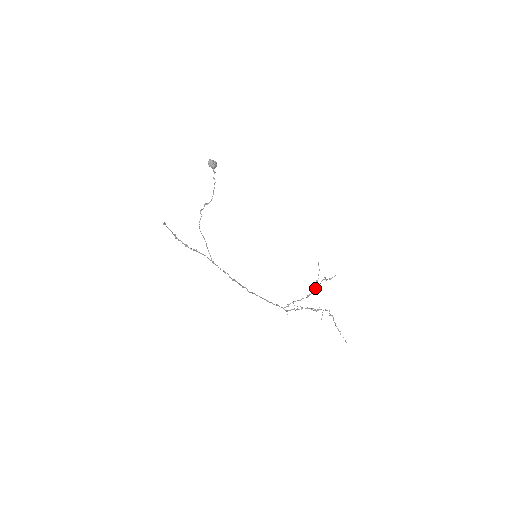
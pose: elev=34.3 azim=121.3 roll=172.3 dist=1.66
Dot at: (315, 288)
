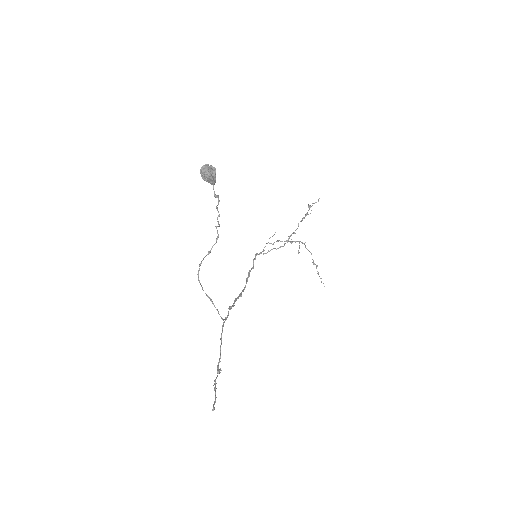
Dot at: (298, 225)
